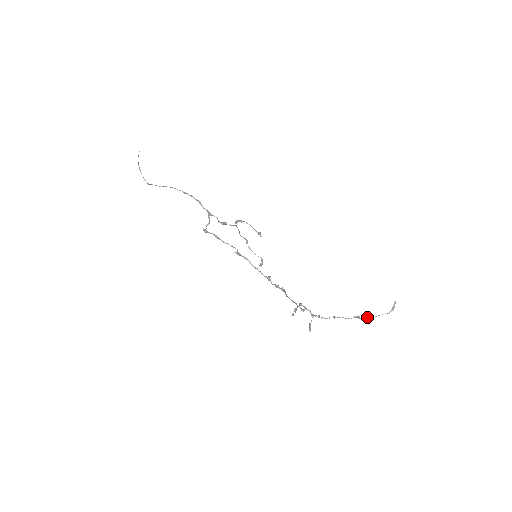
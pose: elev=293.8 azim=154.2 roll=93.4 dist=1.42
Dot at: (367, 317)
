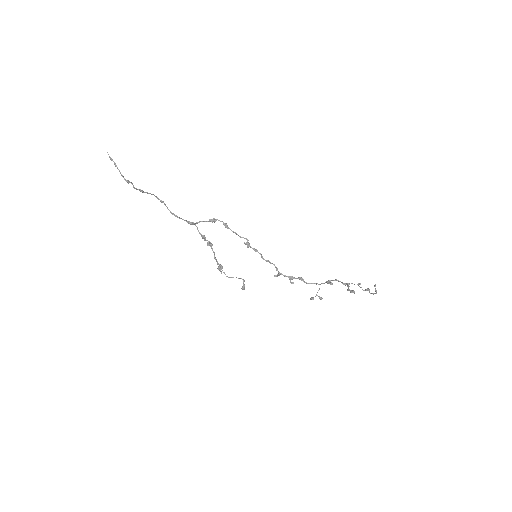
Dot at: (370, 293)
